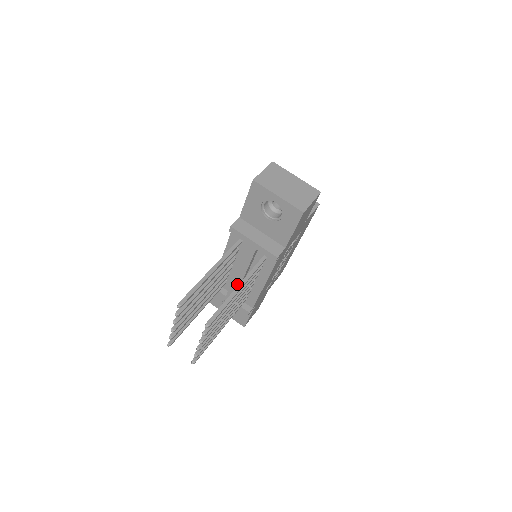
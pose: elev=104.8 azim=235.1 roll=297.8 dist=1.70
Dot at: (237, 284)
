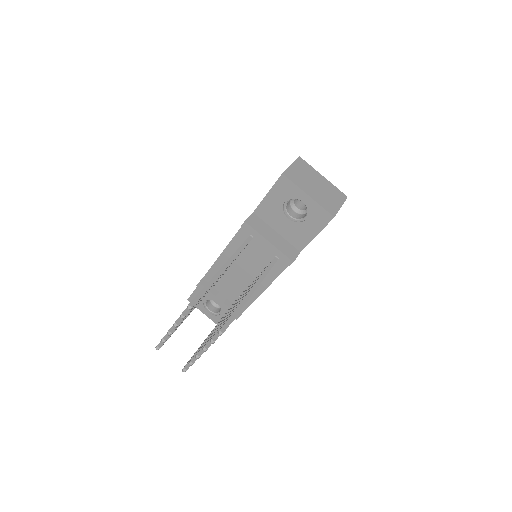
Dot at: (234, 285)
